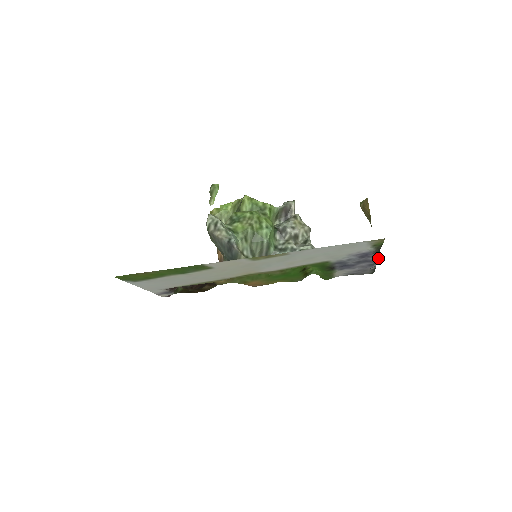
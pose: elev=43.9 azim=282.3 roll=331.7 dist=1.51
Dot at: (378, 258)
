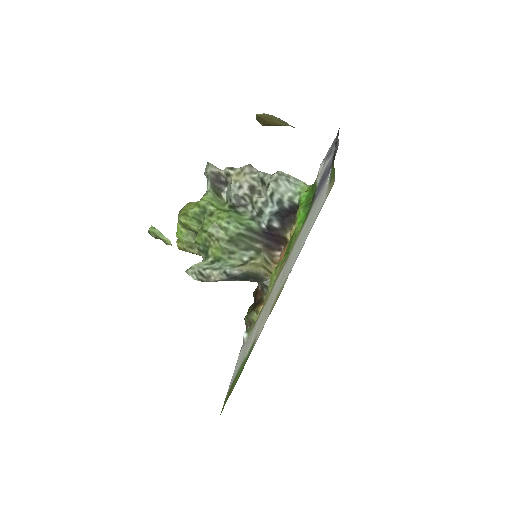
Dot at: occluded
